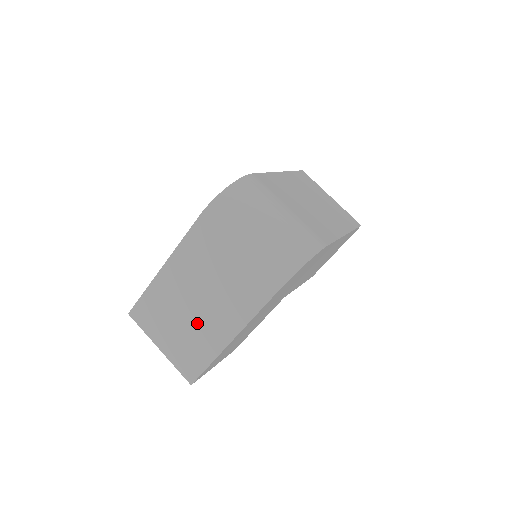
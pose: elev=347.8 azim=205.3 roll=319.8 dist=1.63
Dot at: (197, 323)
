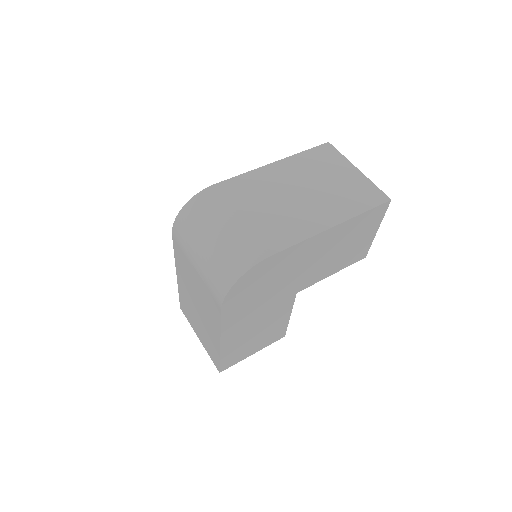
Dot at: (203, 324)
